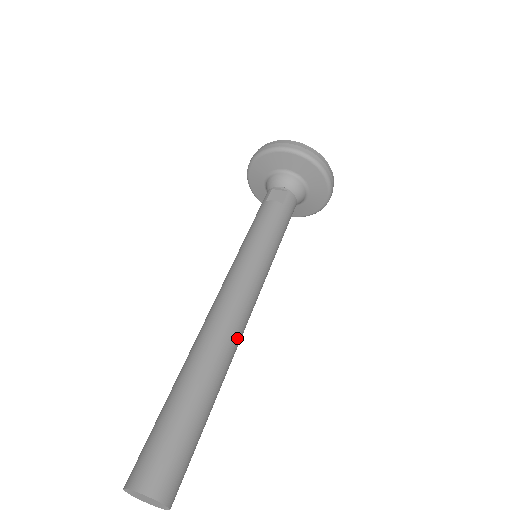
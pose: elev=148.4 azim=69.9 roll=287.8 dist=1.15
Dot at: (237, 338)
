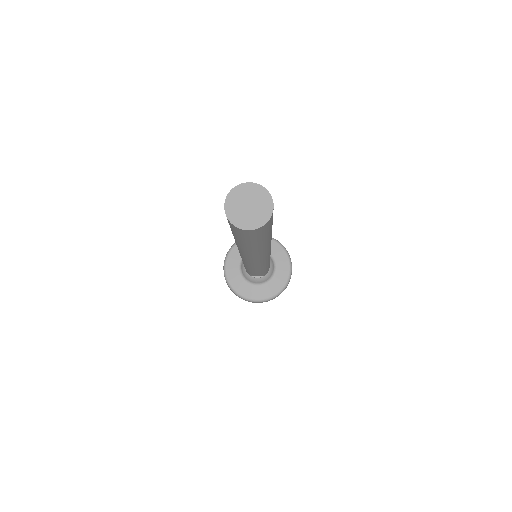
Dot at: occluded
